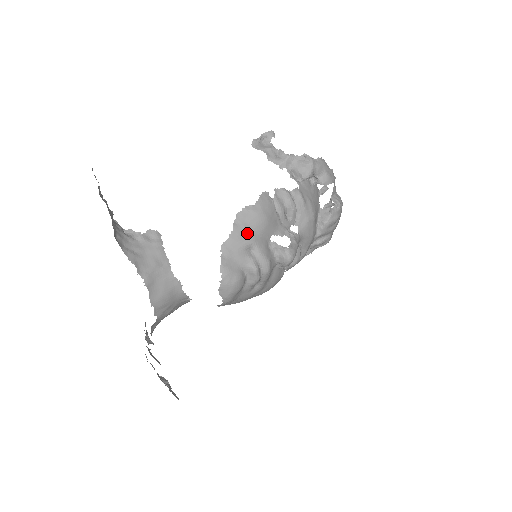
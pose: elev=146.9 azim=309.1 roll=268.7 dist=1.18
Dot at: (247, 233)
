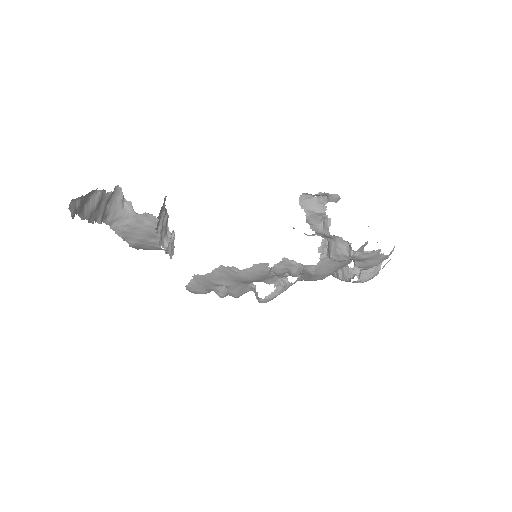
Dot at: (224, 280)
